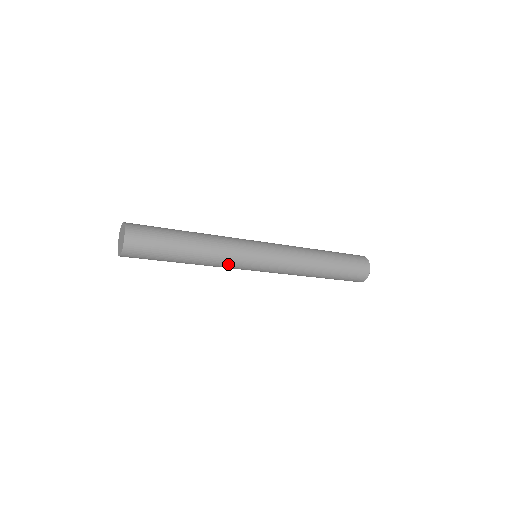
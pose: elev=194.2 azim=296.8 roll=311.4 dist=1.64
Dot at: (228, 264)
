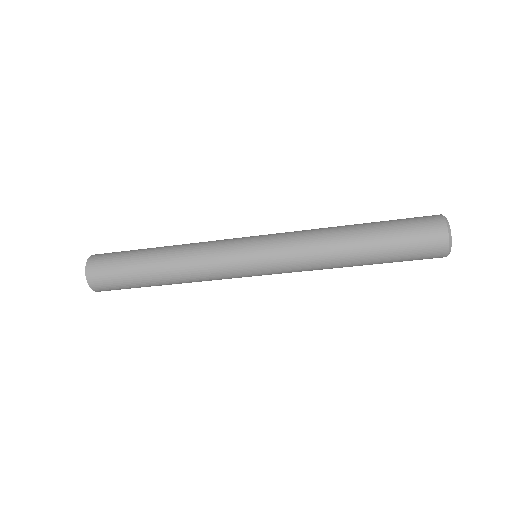
Dot at: (212, 276)
